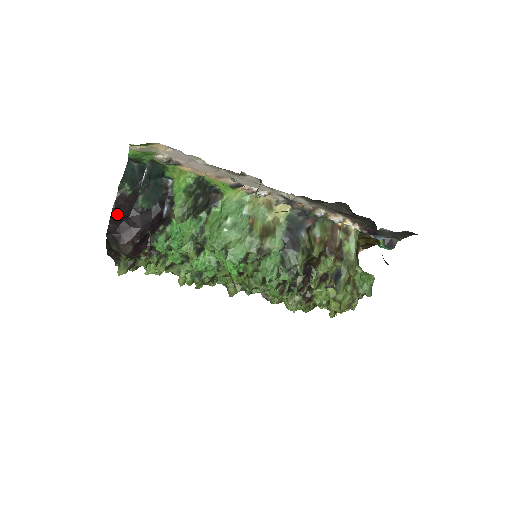
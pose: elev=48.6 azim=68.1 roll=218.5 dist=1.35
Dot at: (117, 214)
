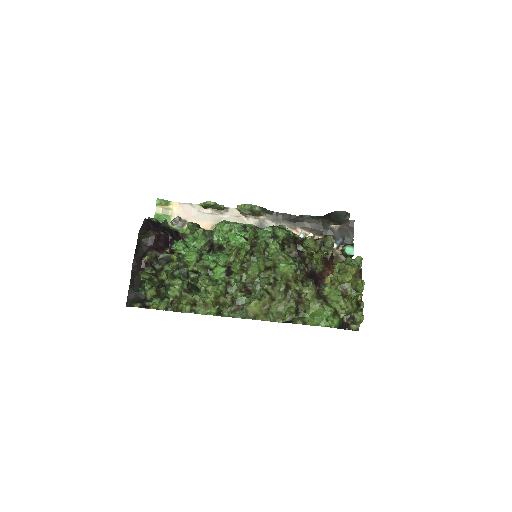
Dot at: (147, 223)
